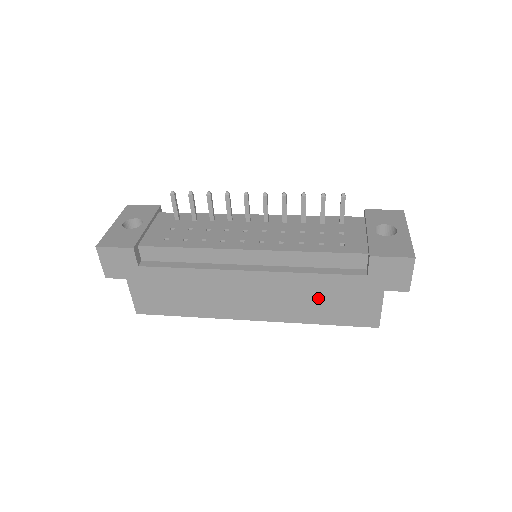
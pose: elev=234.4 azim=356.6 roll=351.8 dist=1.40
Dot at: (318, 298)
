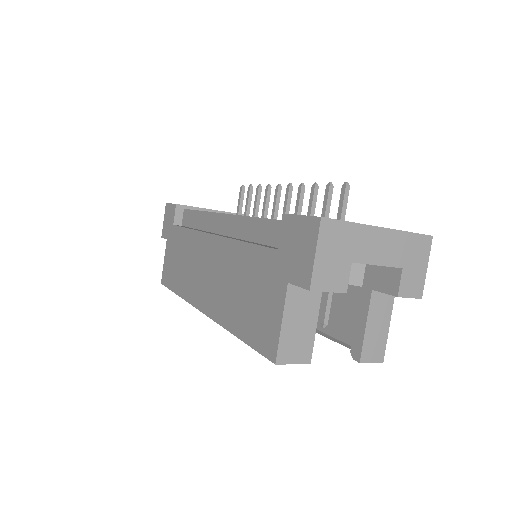
Dot at: (240, 285)
